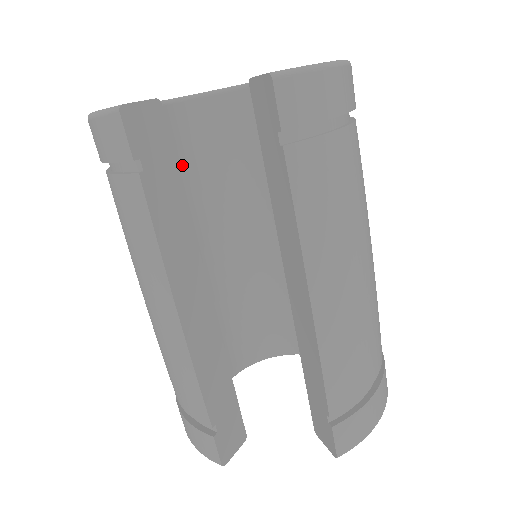
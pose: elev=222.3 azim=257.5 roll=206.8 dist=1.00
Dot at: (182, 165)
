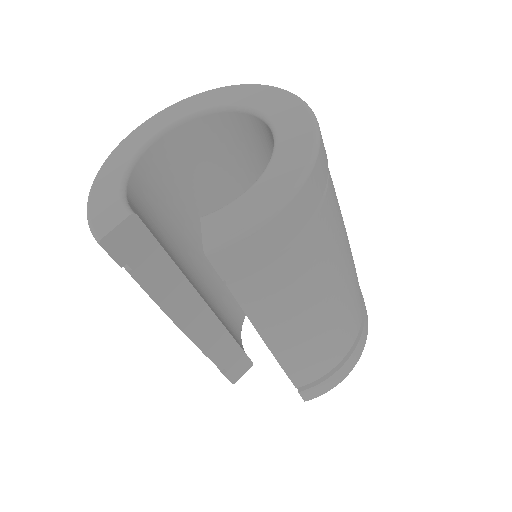
Dot at: (188, 178)
